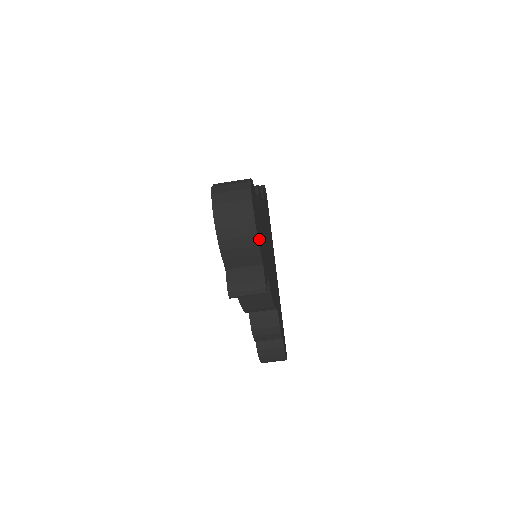
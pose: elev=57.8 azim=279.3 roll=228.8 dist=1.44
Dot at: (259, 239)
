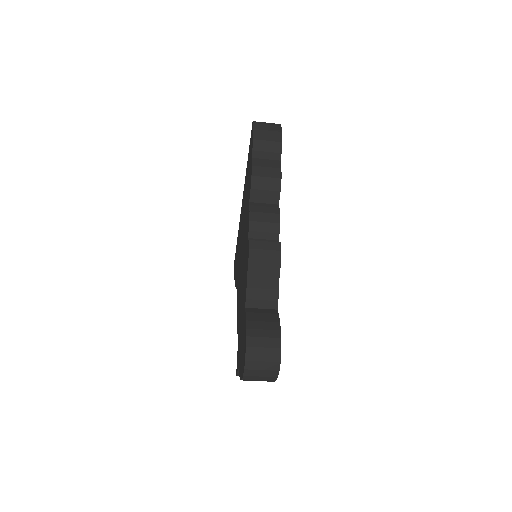
Dot at: occluded
